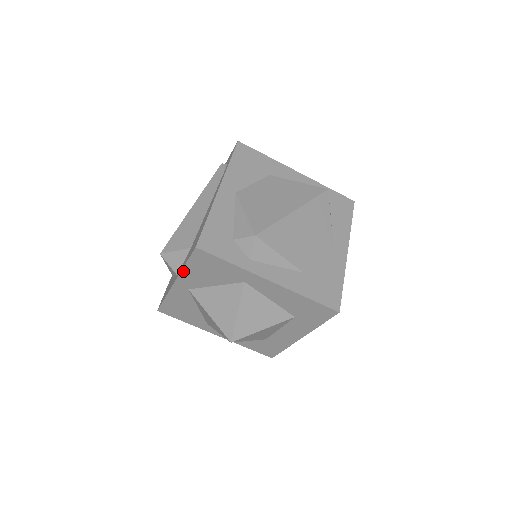
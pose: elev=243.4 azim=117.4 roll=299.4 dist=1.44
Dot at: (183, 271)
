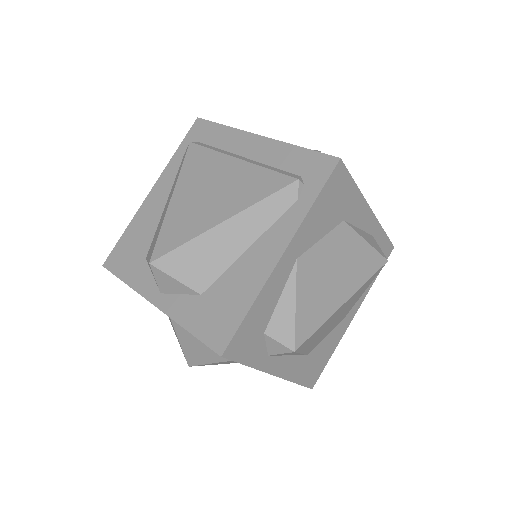
Dot at: (178, 323)
